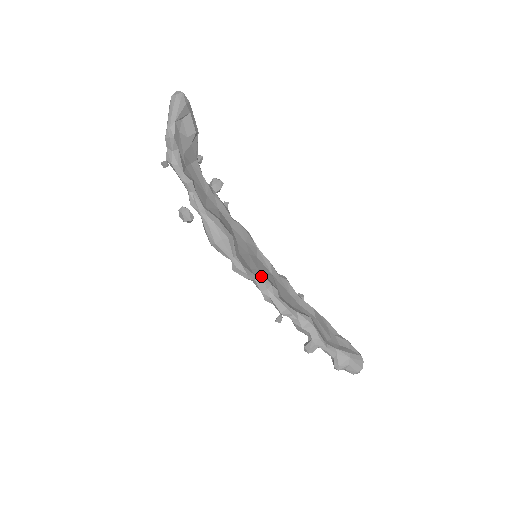
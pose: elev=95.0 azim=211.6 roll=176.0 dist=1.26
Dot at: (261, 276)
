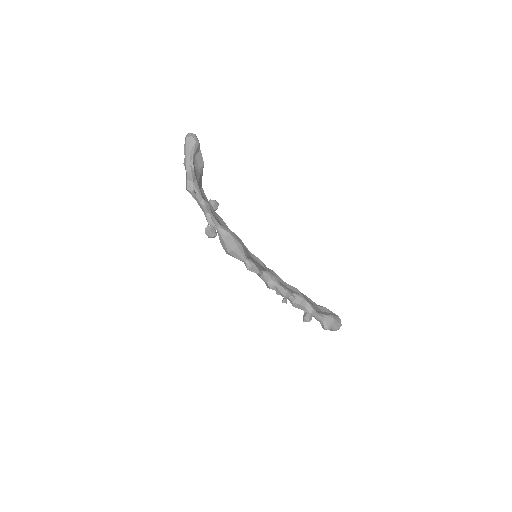
Dot at: (265, 270)
